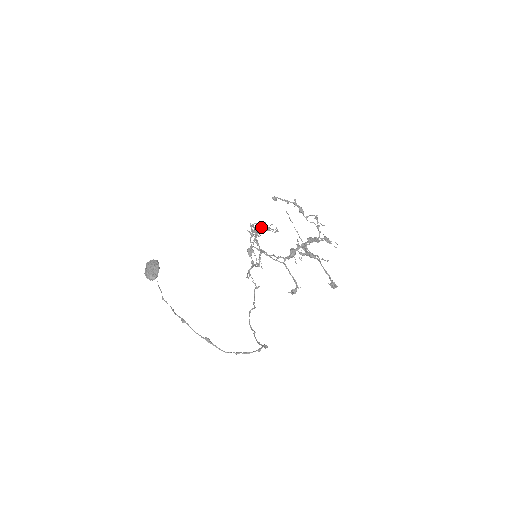
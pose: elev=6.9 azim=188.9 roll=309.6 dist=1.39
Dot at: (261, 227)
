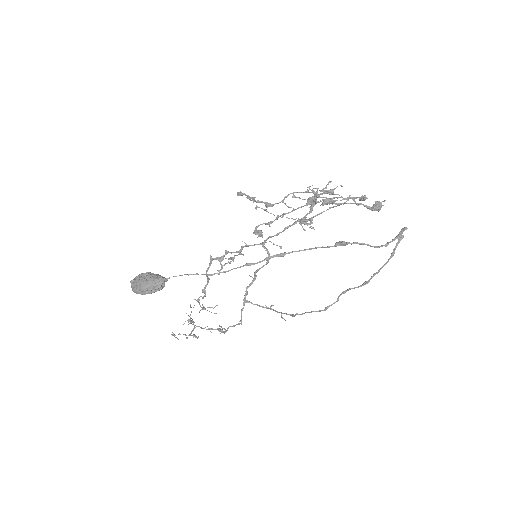
Dot at: (199, 300)
